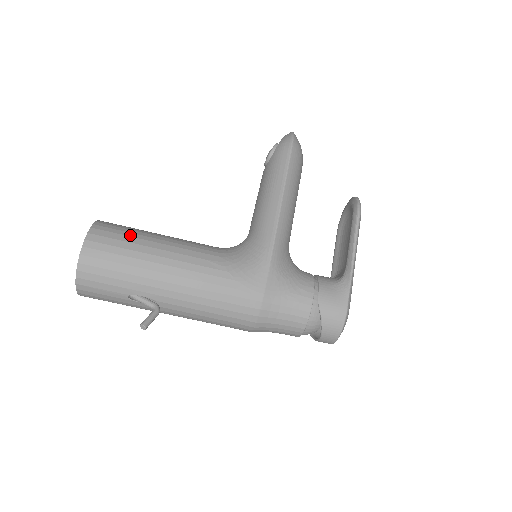
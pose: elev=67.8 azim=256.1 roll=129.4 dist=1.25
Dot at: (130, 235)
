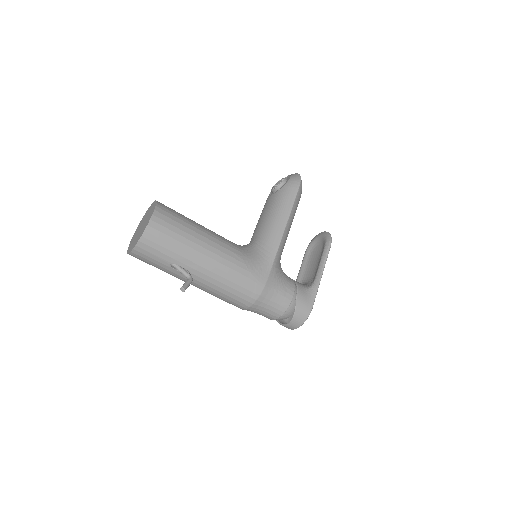
Dot at: (182, 219)
